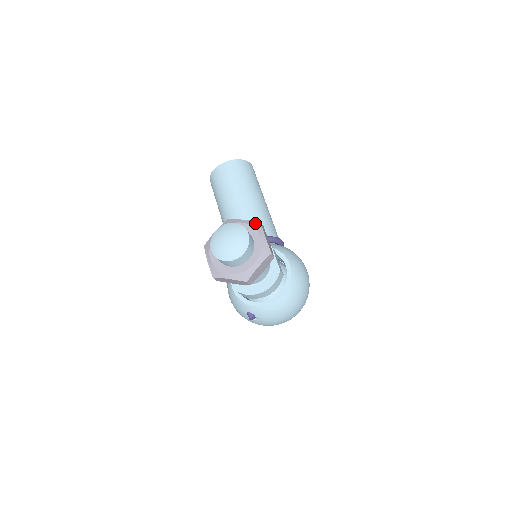
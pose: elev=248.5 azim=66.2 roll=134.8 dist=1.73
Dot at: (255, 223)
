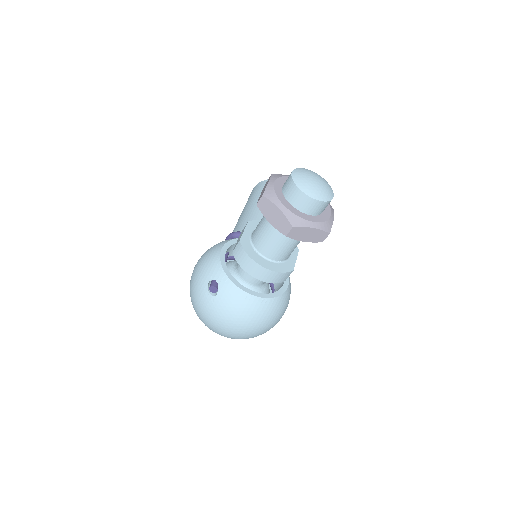
Dot at: occluded
